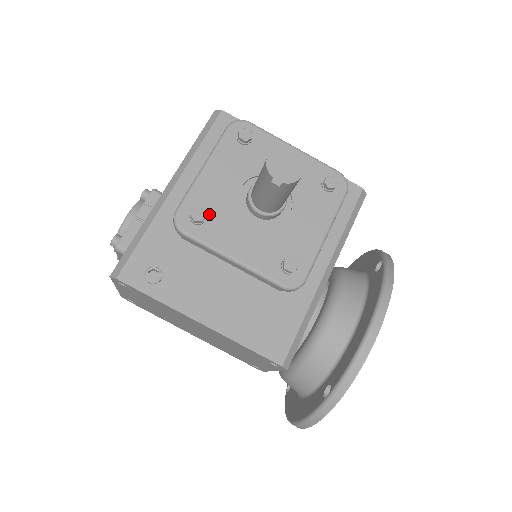
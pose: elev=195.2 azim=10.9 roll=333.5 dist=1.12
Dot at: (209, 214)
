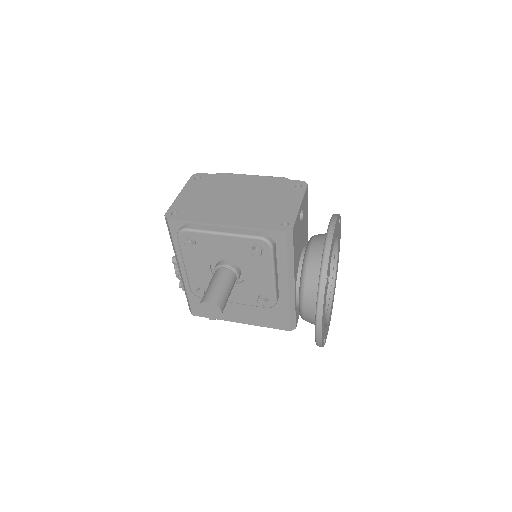
Dot at: (206, 287)
